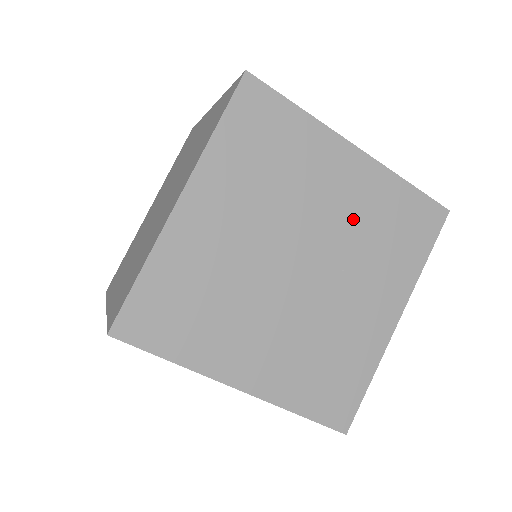
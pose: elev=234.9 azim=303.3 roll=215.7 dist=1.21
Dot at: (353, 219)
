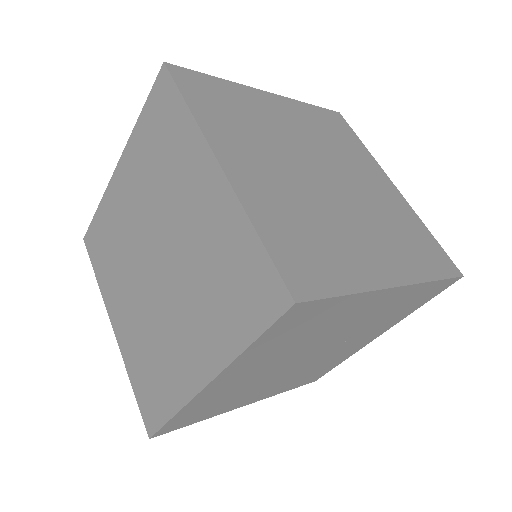
Dot at: (369, 320)
